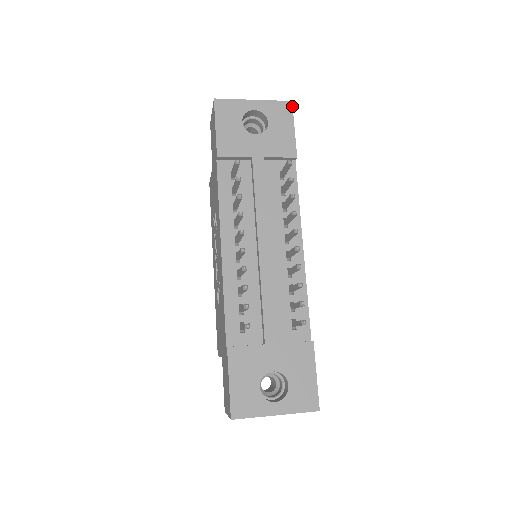
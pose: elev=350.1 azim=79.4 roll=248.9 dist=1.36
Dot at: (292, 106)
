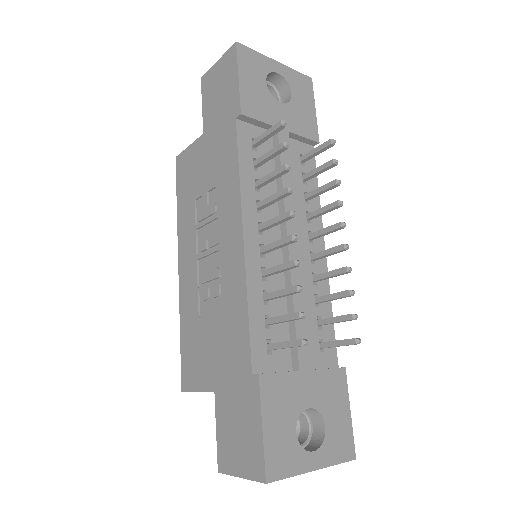
Dot at: (312, 84)
